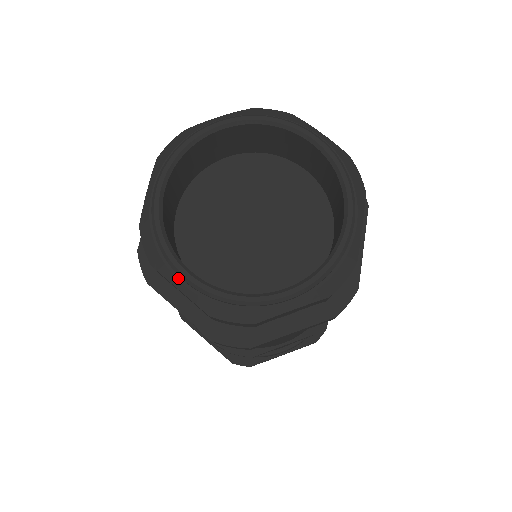
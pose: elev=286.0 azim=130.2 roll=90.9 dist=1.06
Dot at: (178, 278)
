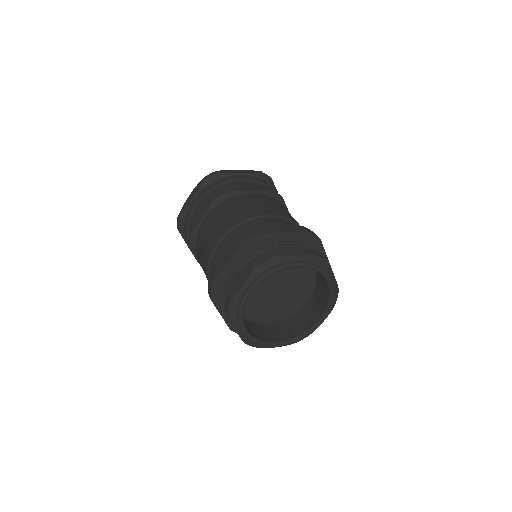
Dot at: (239, 329)
